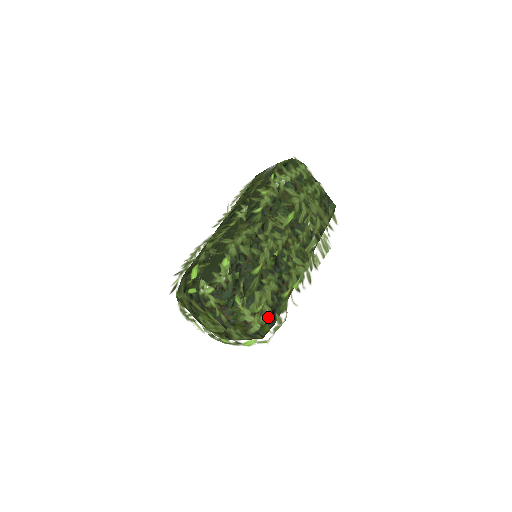
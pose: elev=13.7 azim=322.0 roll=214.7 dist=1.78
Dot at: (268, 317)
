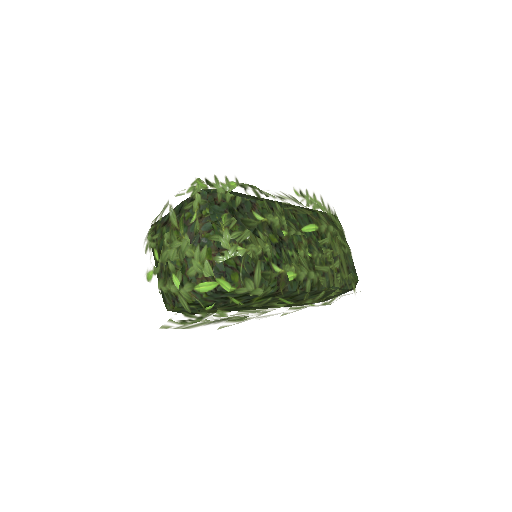
Dot at: (248, 256)
